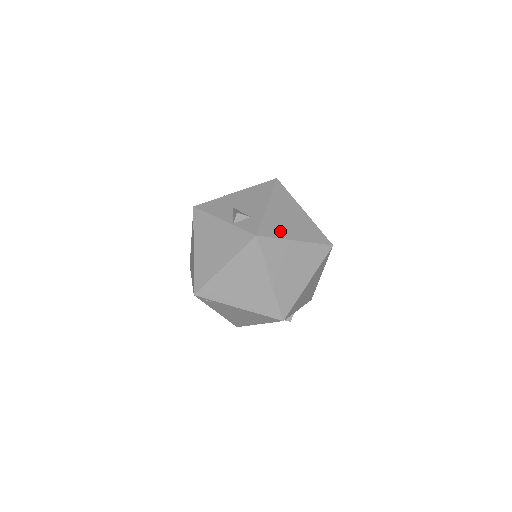
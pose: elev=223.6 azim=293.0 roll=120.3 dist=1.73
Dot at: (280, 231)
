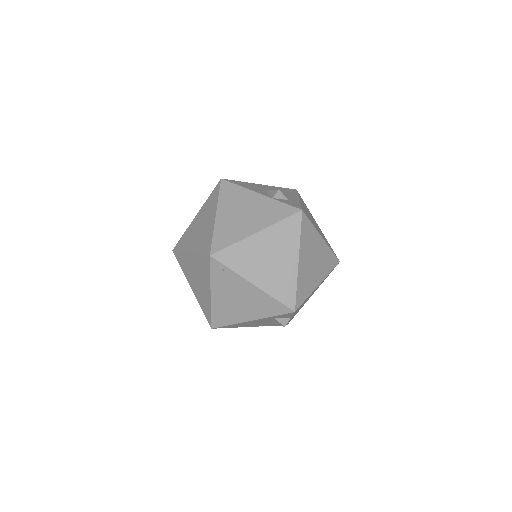
Dot at: (312, 222)
